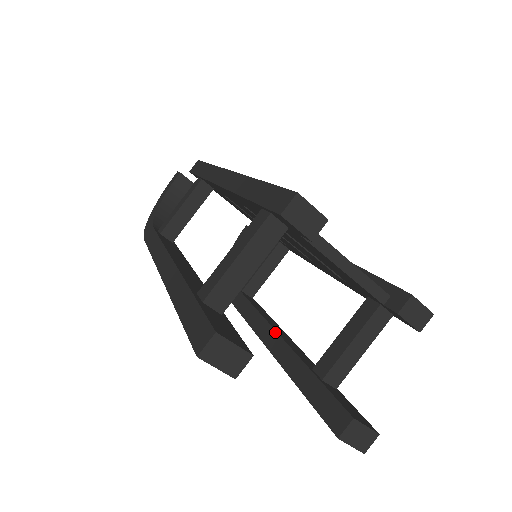
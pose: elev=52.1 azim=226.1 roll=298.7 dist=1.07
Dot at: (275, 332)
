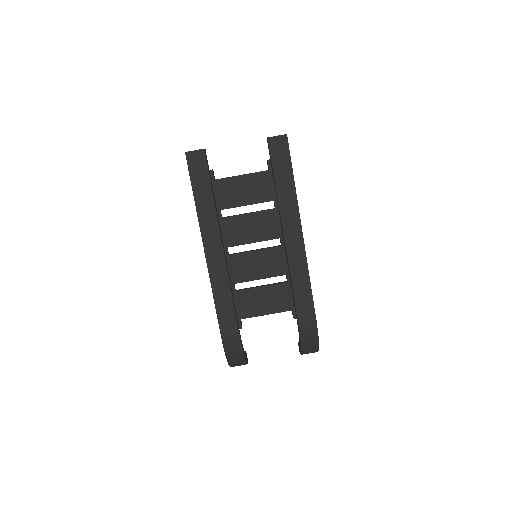
Dot at: occluded
